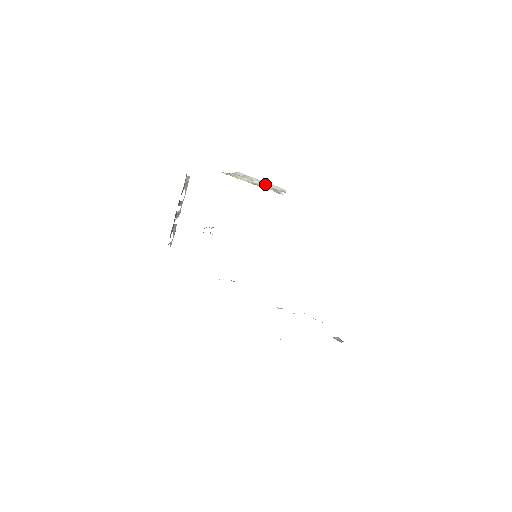
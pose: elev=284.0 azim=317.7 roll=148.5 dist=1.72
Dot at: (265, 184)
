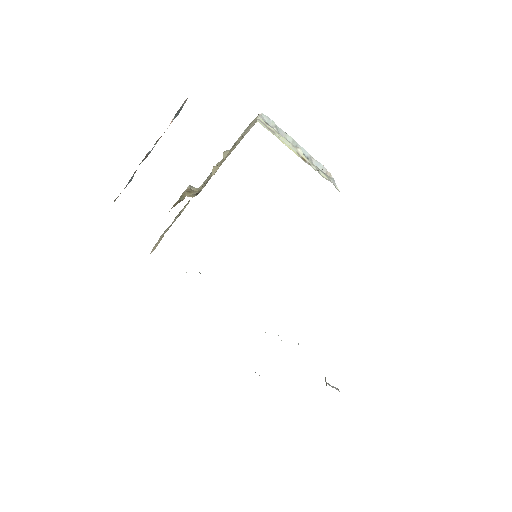
Dot at: (305, 154)
